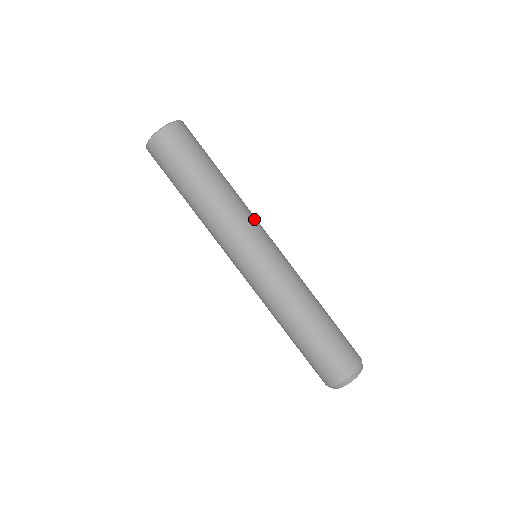
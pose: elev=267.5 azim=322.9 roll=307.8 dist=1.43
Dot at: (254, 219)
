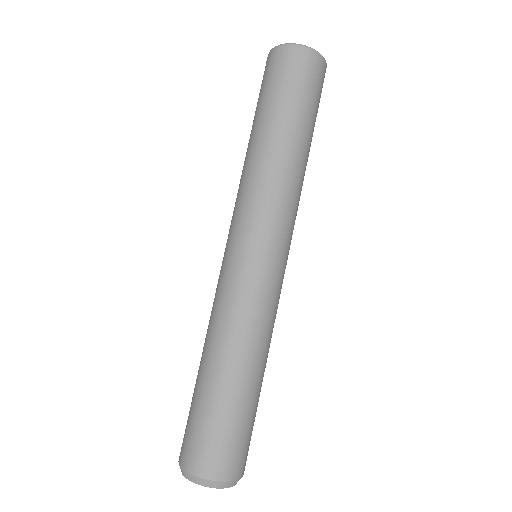
Dot at: (289, 216)
